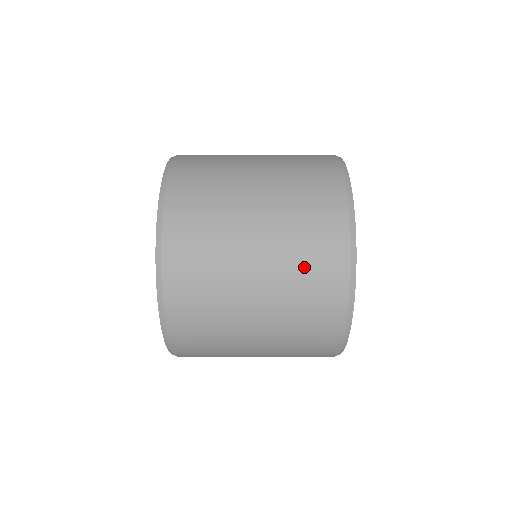
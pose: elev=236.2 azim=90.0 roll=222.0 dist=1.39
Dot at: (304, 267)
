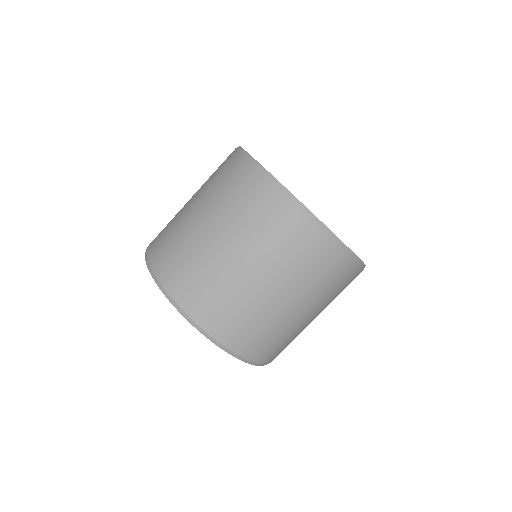
Dot at: (214, 175)
